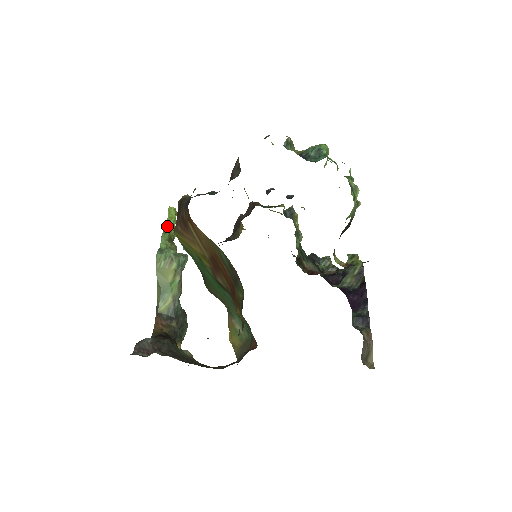
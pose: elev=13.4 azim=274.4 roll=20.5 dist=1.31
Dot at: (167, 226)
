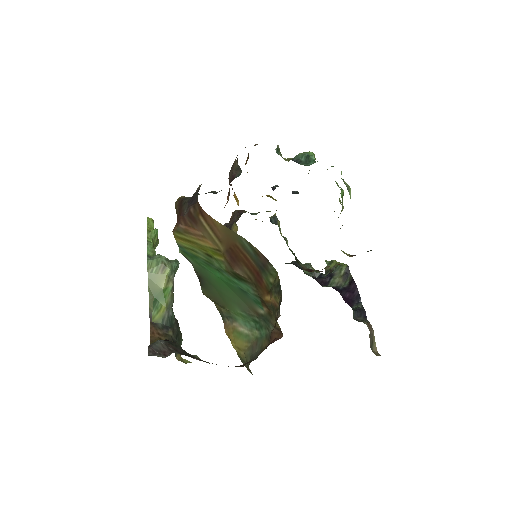
Dot at: (150, 234)
